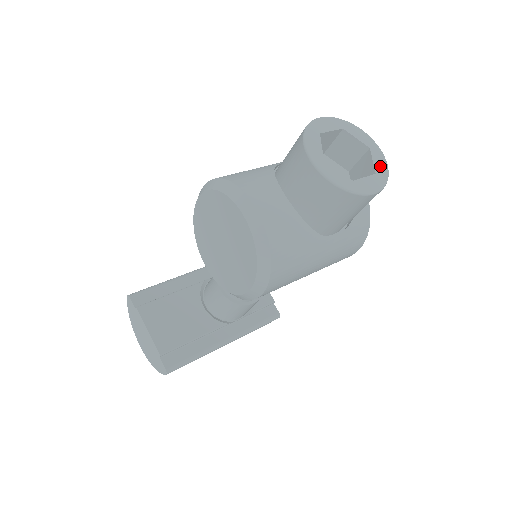
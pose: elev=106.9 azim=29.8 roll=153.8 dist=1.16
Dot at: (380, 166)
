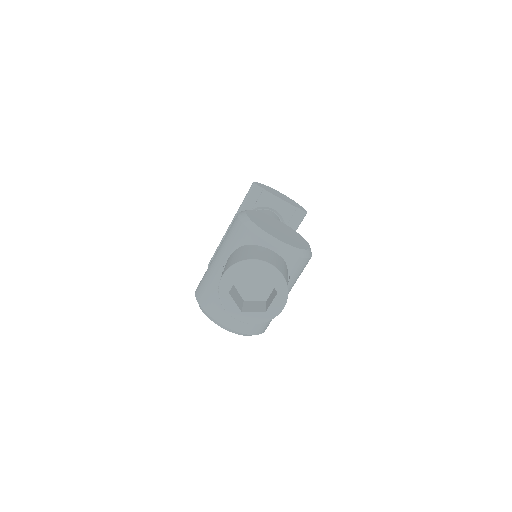
Dot at: (278, 283)
